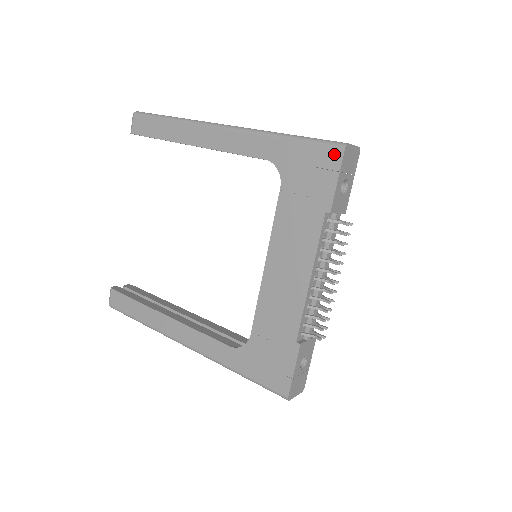
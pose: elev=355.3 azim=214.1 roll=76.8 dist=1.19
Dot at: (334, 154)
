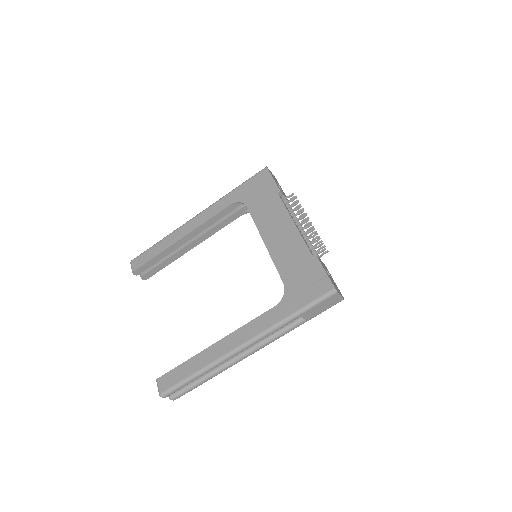
Dot at: (263, 173)
